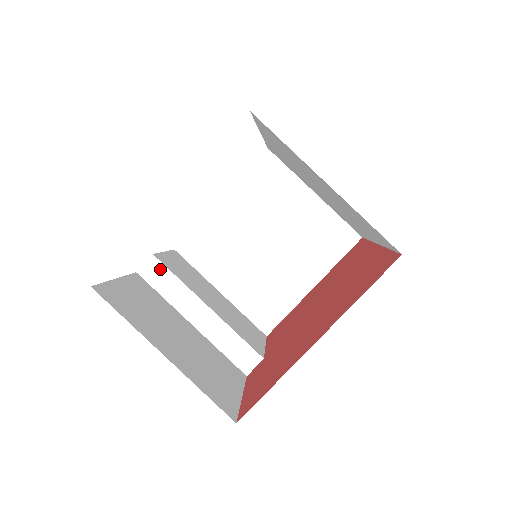
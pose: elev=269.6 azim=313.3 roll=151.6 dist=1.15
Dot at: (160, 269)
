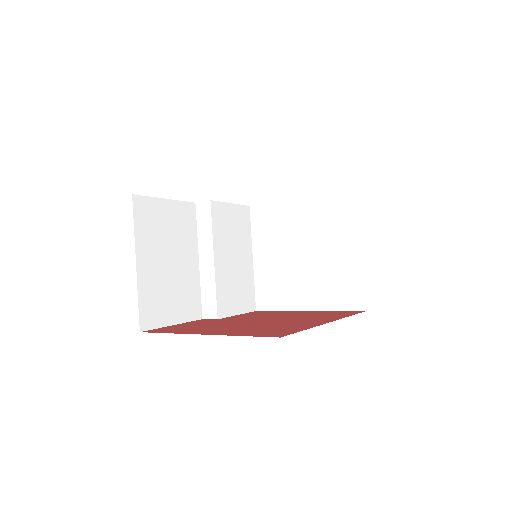
Dot at: (208, 213)
